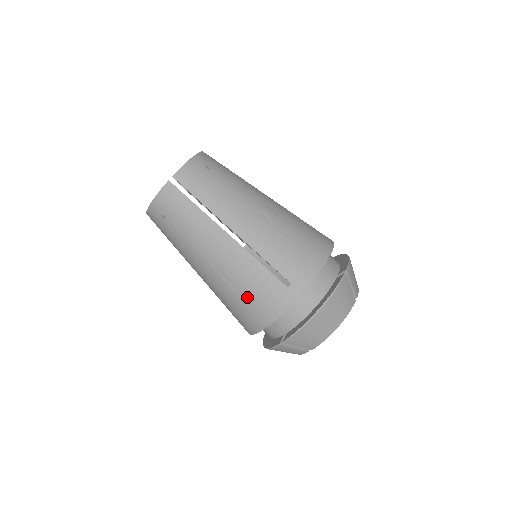
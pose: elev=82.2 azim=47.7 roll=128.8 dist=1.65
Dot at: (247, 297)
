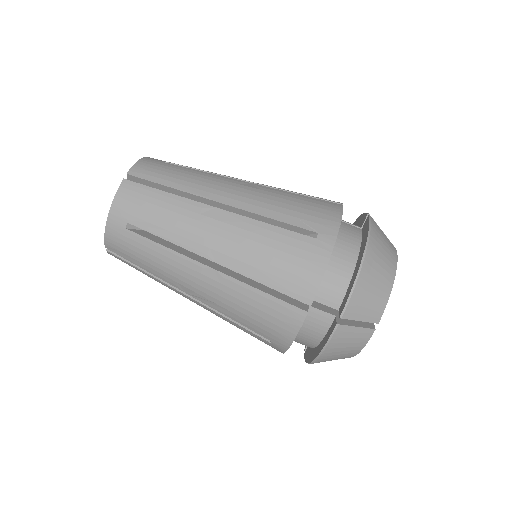
Dot at: (270, 275)
